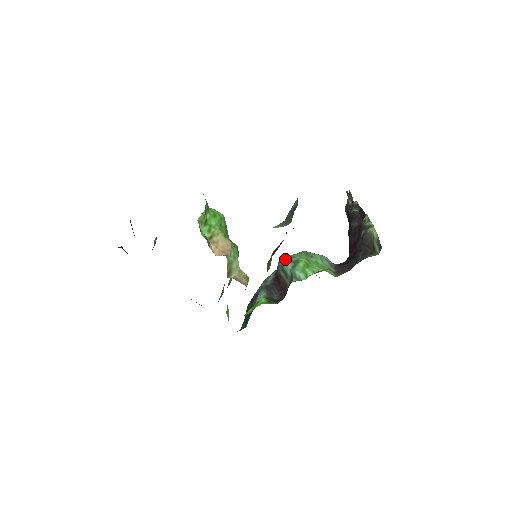
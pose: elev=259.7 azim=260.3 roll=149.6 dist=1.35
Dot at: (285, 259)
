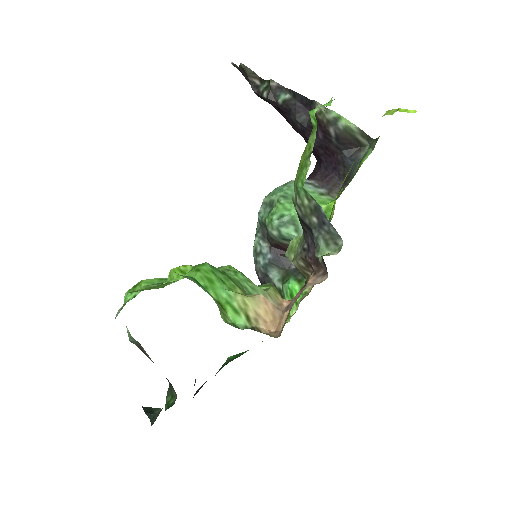
Dot at: (277, 226)
